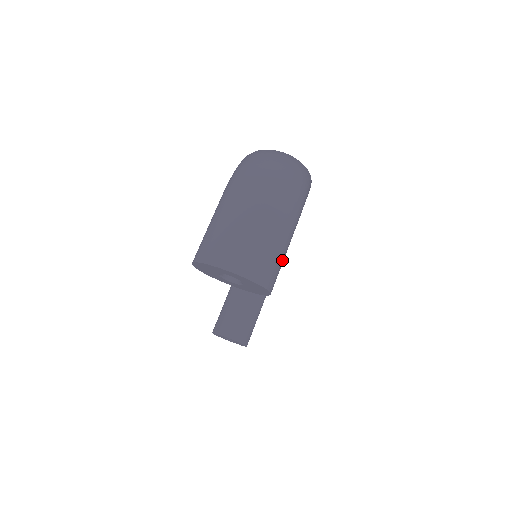
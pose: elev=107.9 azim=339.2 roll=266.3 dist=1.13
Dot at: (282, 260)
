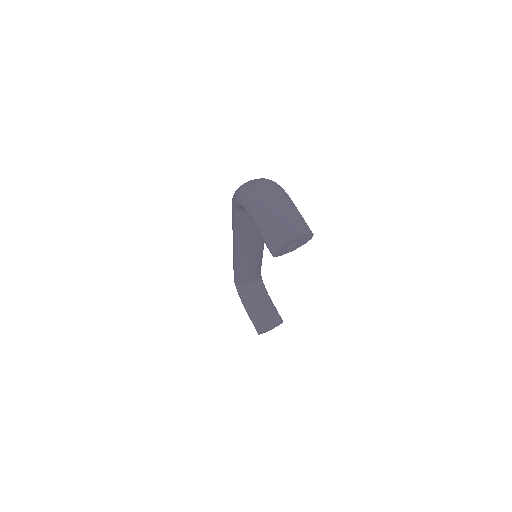
Dot at: (303, 219)
